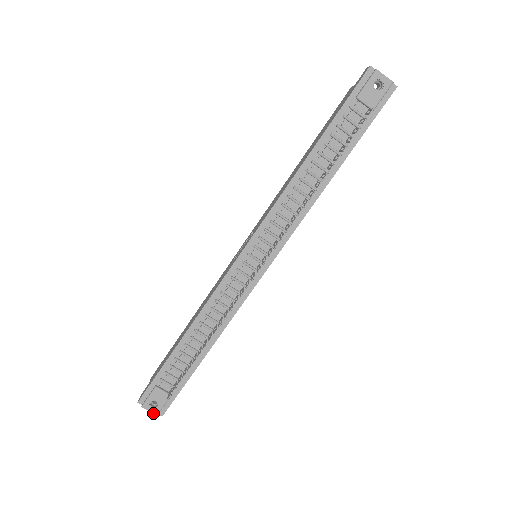
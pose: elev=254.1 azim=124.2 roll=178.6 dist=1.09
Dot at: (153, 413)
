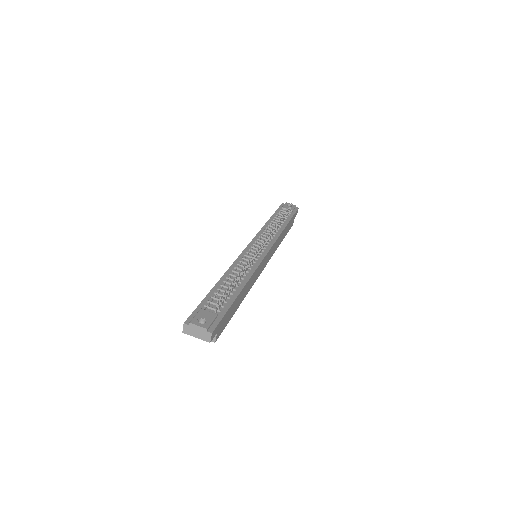
Dot at: (202, 327)
